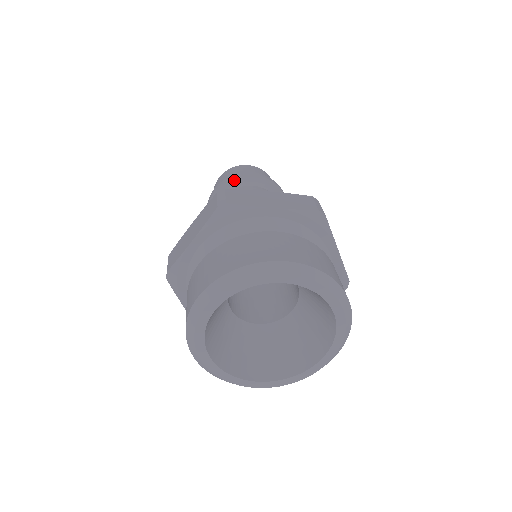
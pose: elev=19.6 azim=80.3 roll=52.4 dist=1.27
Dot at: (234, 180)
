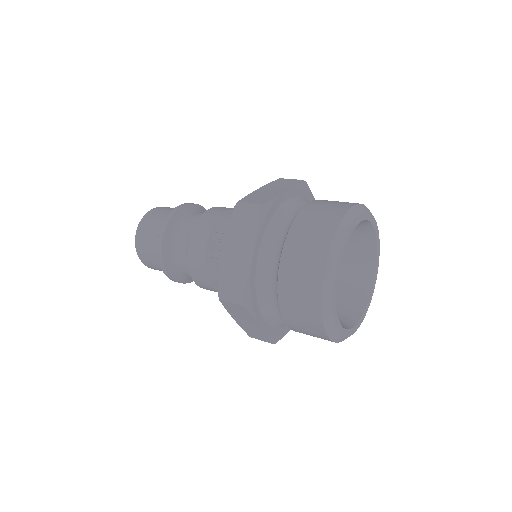
Dot at: (200, 207)
